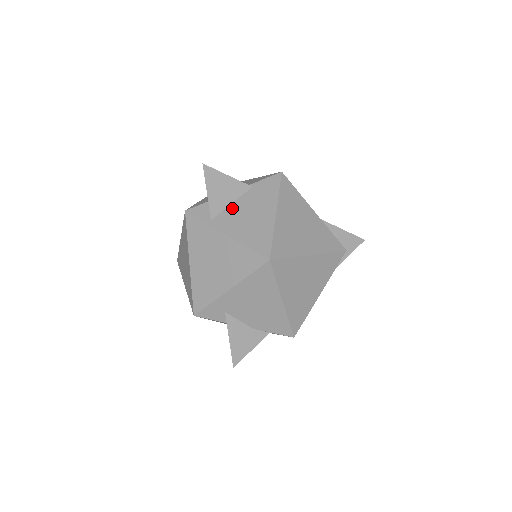
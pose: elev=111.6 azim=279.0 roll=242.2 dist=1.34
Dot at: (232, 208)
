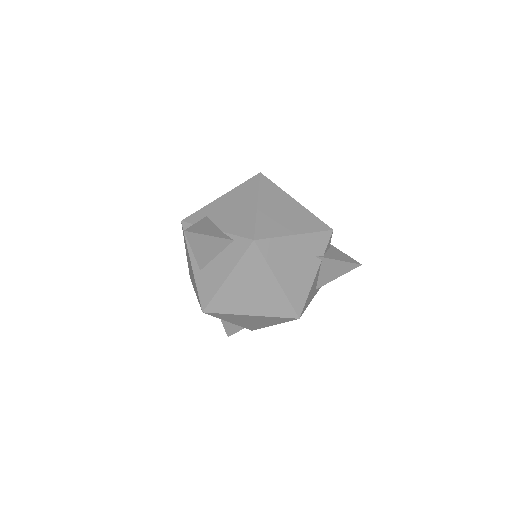
Dot at: occluded
